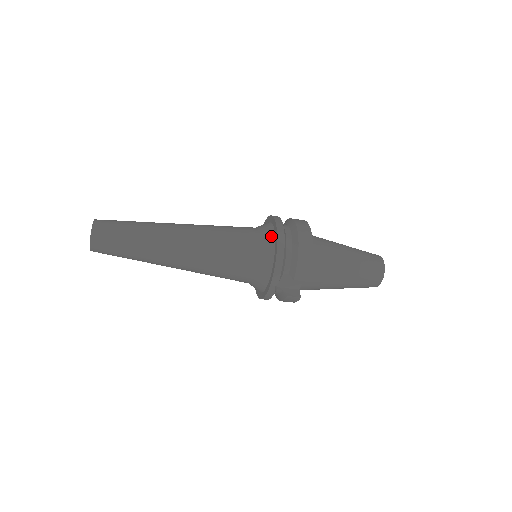
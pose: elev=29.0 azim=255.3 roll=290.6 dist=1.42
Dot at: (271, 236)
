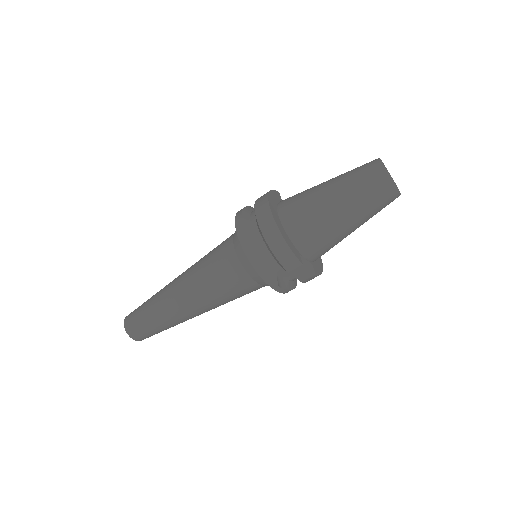
Dot at: occluded
